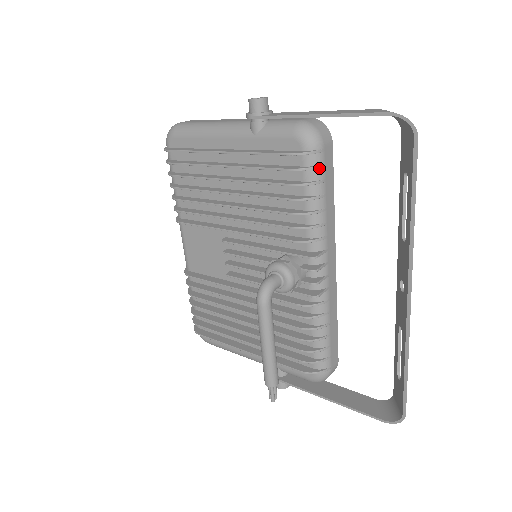
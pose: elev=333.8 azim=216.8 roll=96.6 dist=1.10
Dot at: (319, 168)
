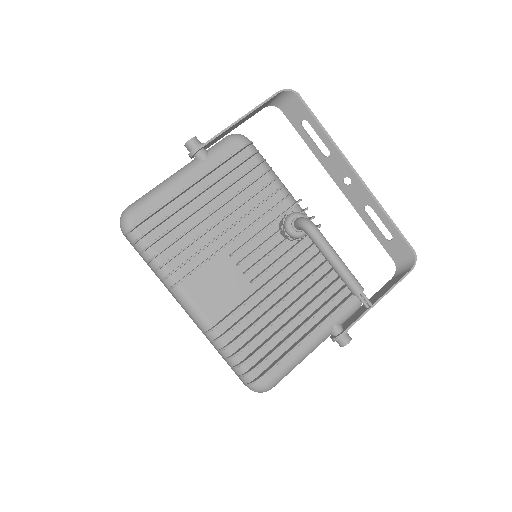
Dot at: occluded
